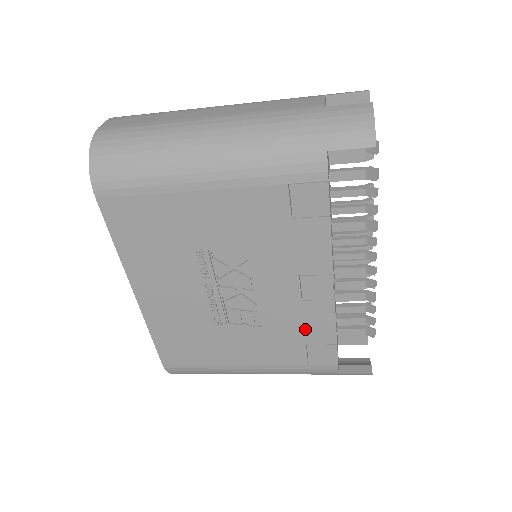
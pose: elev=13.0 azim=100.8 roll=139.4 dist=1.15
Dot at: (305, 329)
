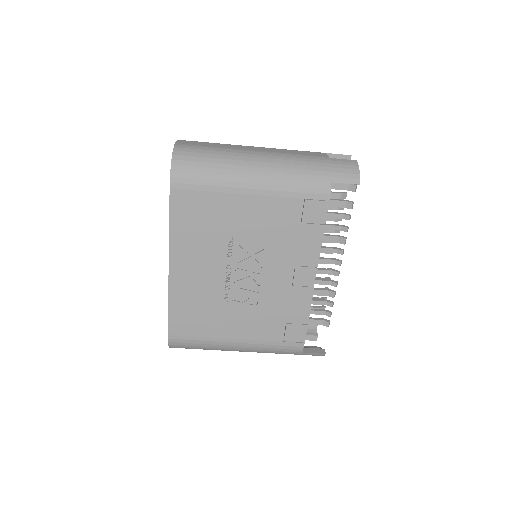
Dot at: (288, 310)
